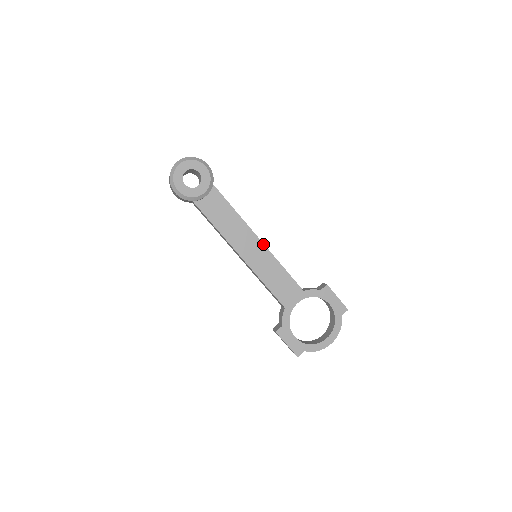
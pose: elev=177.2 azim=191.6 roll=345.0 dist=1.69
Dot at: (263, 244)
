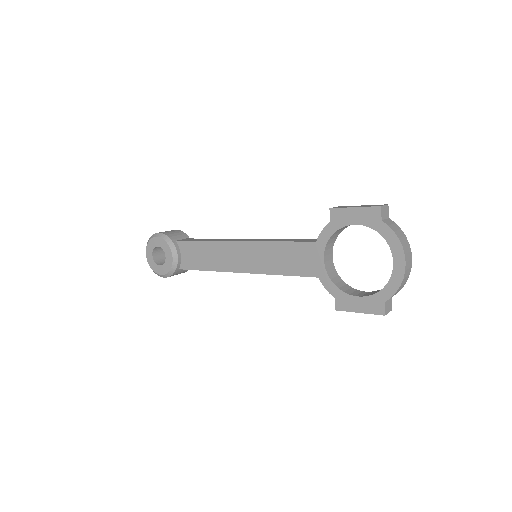
Dot at: (244, 242)
